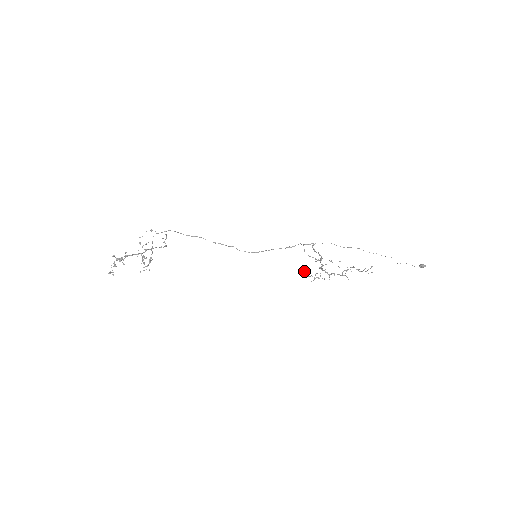
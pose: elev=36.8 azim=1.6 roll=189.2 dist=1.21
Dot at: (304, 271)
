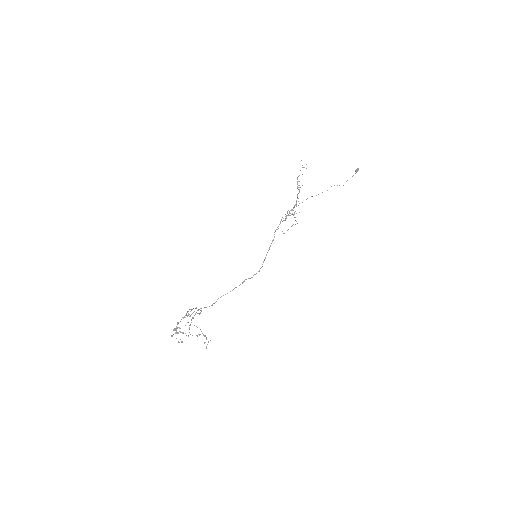
Dot at: occluded
